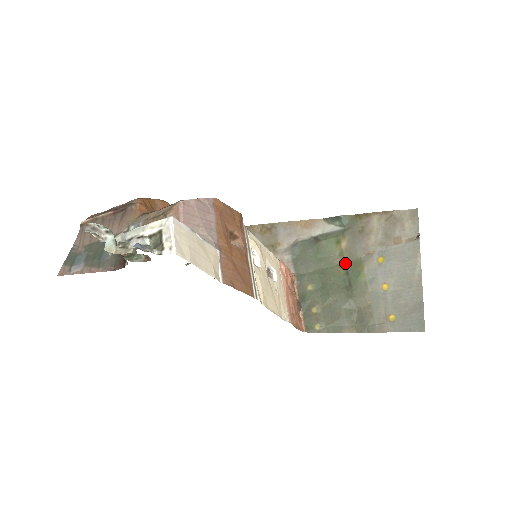
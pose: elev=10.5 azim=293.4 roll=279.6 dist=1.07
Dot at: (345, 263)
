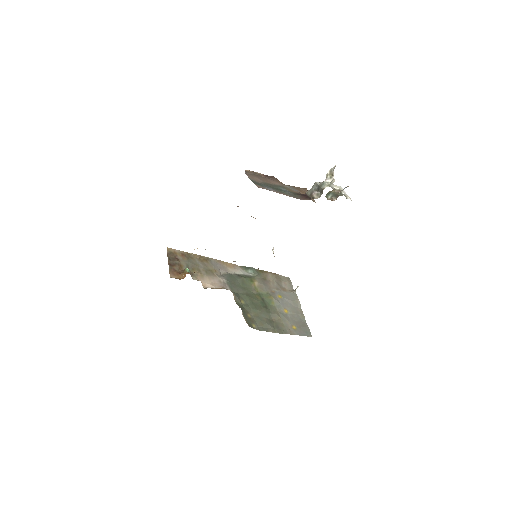
Dot at: (259, 294)
